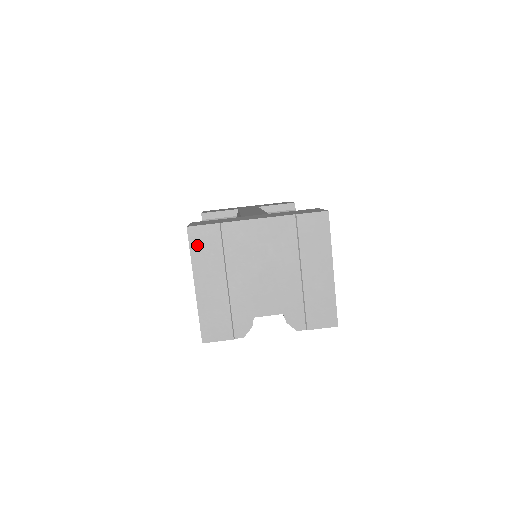
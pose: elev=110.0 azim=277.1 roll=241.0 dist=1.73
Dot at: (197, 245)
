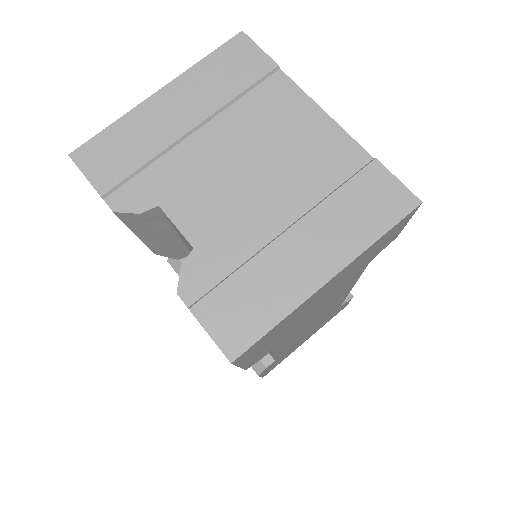
Dot at: (225, 58)
